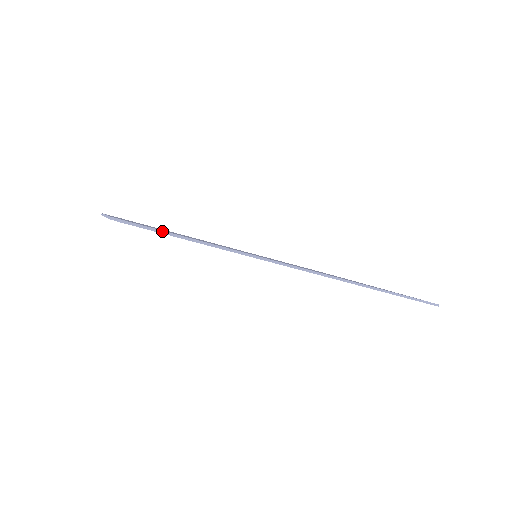
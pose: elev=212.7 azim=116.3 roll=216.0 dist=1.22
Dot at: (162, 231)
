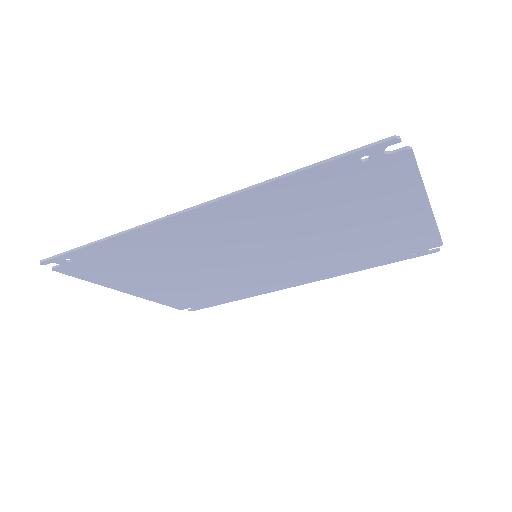
Dot at: (64, 253)
